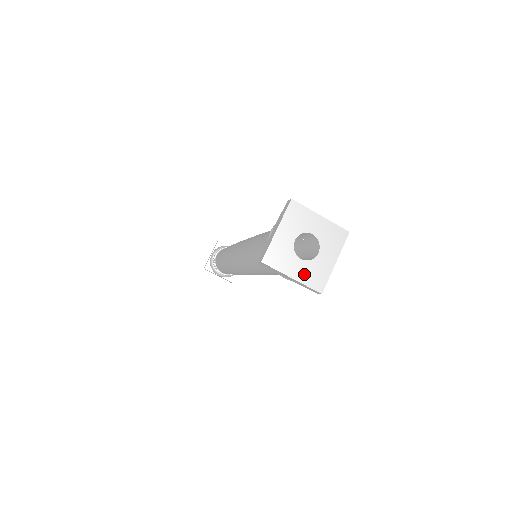
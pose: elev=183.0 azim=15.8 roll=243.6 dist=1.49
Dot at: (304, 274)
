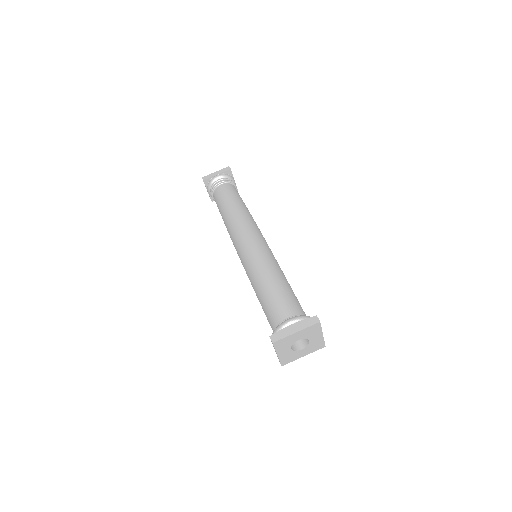
Dot at: (309, 351)
